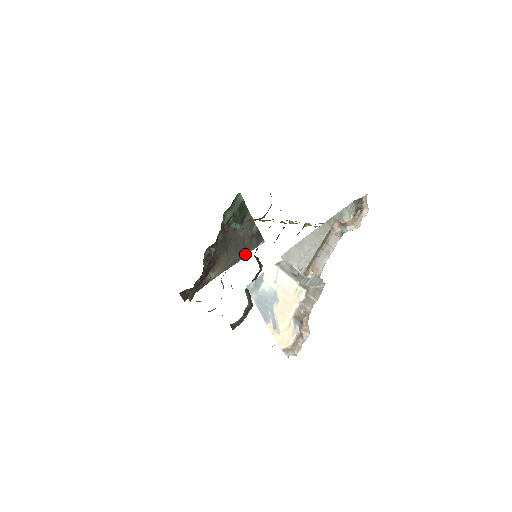
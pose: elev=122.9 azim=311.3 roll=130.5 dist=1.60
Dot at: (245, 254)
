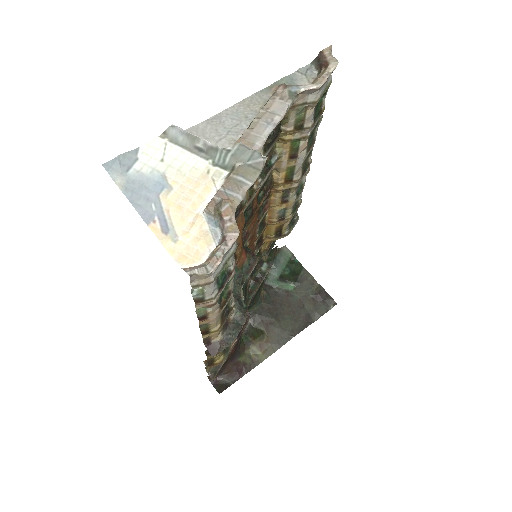
Dot at: (308, 323)
